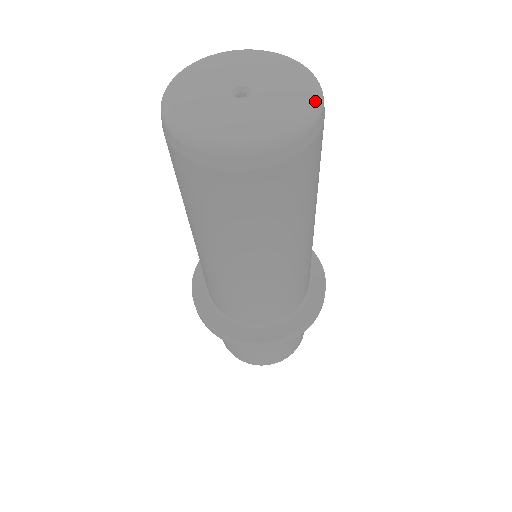
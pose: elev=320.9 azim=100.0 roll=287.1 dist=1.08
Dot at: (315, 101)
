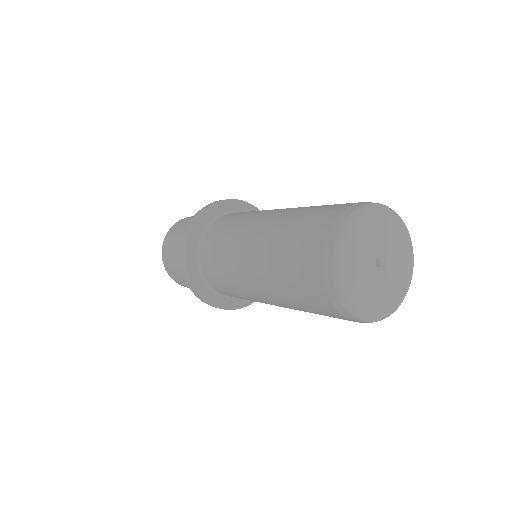
Dot at: (409, 236)
